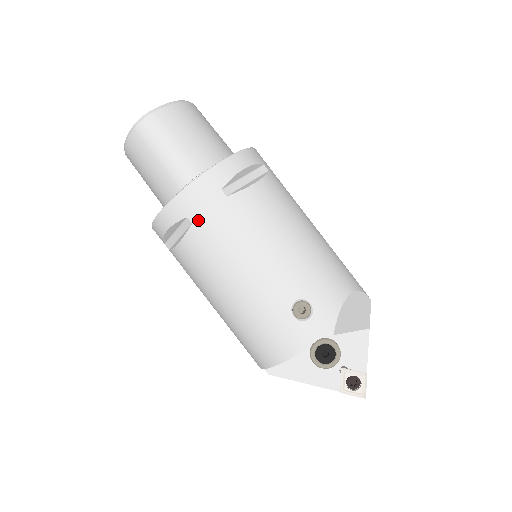
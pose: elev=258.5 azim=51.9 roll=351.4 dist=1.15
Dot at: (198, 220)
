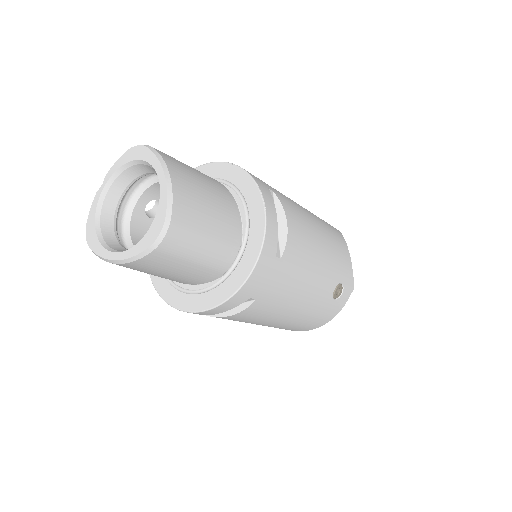
Dot at: (262, 294)
